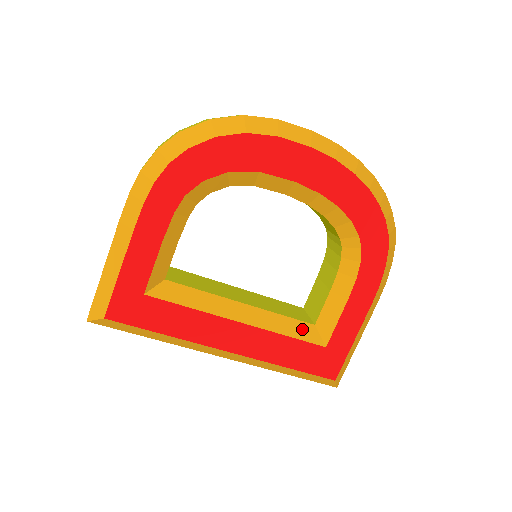
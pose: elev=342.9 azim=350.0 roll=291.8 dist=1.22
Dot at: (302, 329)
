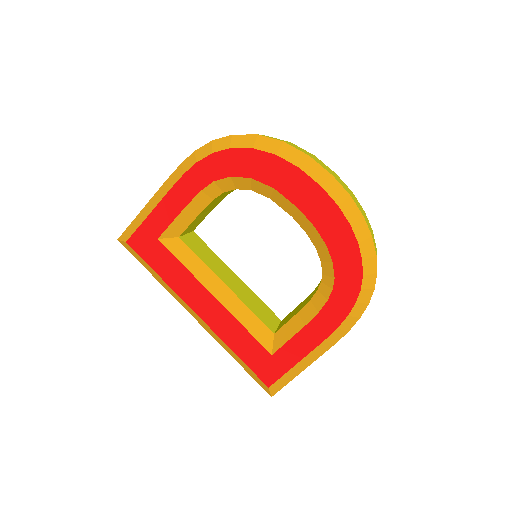
Dot at: (261, 330)
